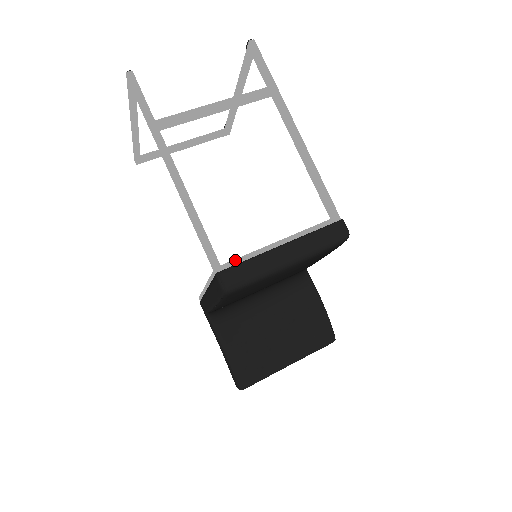
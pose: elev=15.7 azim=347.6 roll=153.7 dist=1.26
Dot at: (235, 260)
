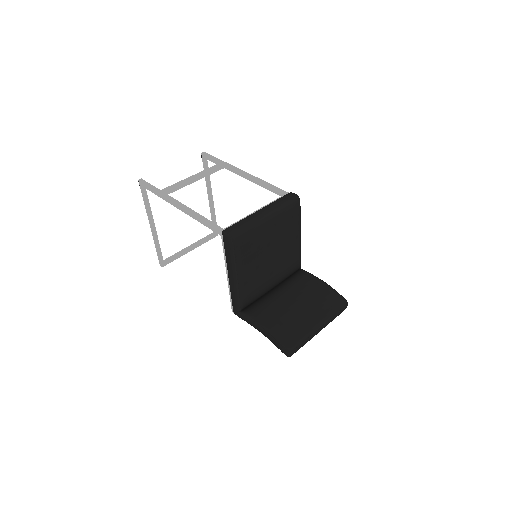
Dot at: (232, 225)
